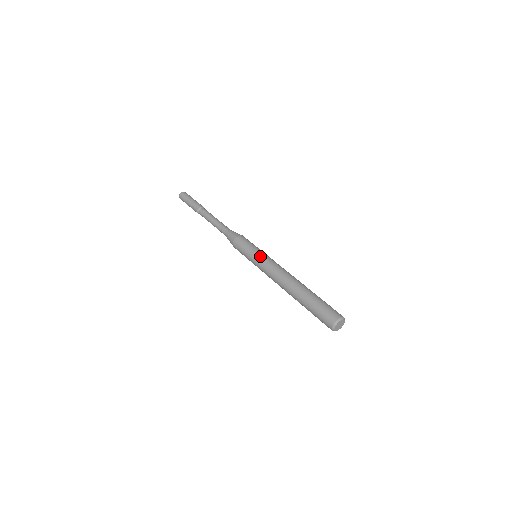
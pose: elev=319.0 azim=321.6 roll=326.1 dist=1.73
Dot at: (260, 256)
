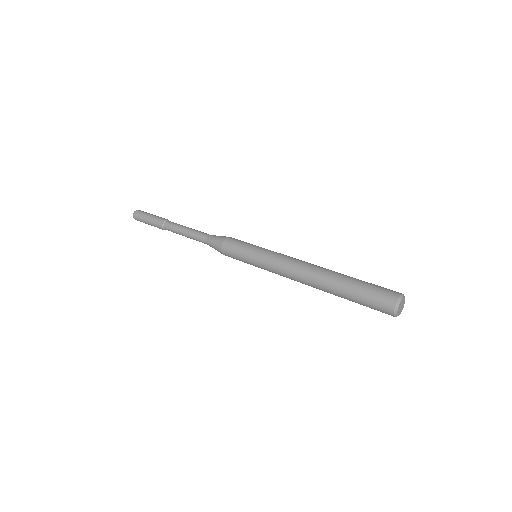
Dot at: (262, 254)
